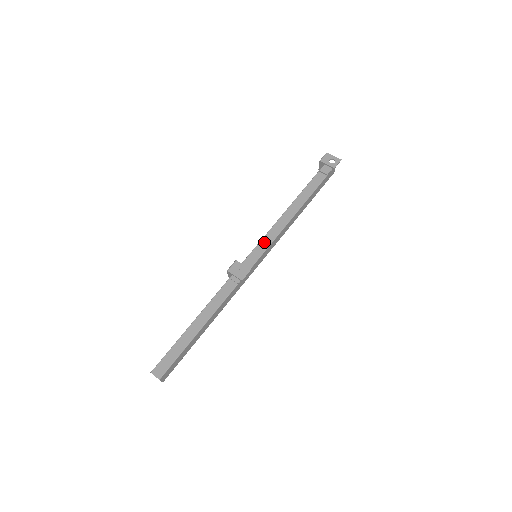
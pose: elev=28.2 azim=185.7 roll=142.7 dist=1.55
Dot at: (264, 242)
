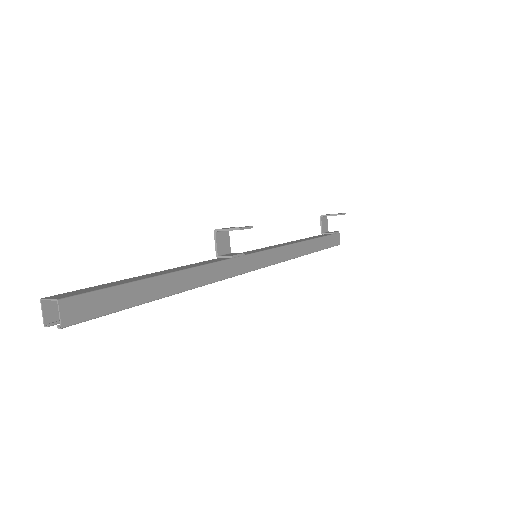
Dot at: (266, 248)
